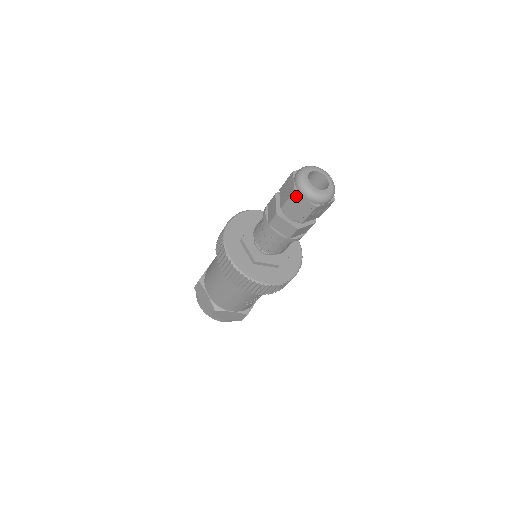
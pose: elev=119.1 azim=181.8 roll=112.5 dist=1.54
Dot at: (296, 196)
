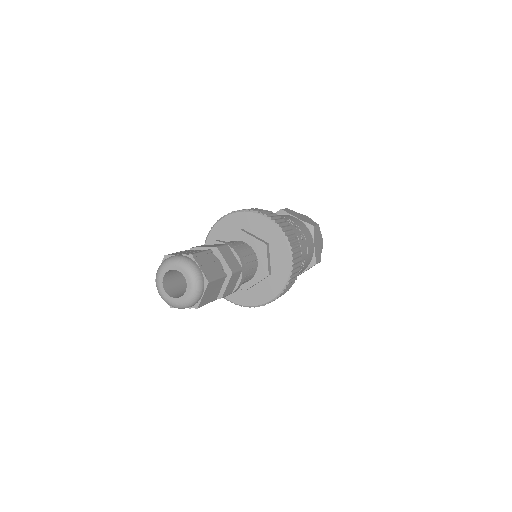
Dot at: occluded
